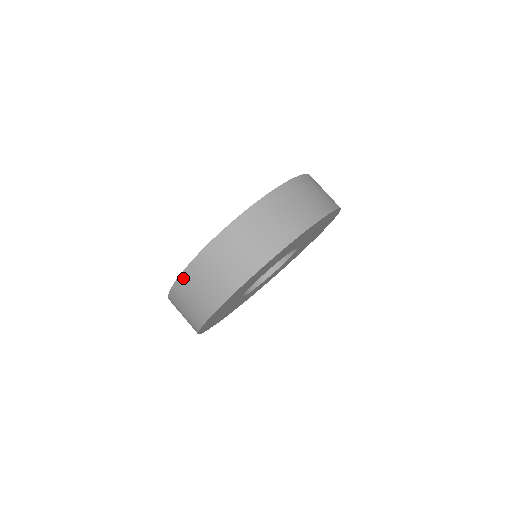
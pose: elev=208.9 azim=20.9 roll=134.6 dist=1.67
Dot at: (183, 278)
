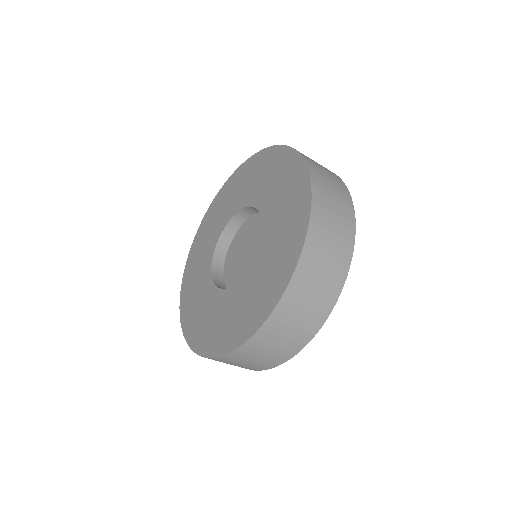
Dot at: (272, 320)
